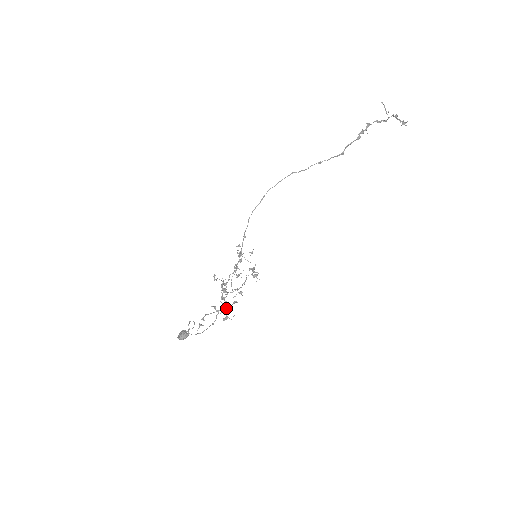
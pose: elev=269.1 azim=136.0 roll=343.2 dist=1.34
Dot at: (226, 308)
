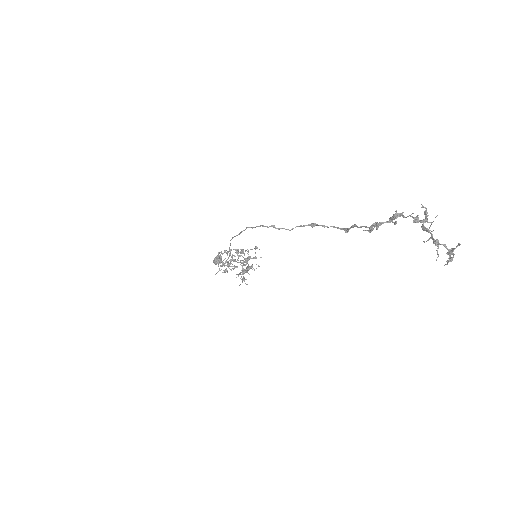
Dot at: (247, 263)
